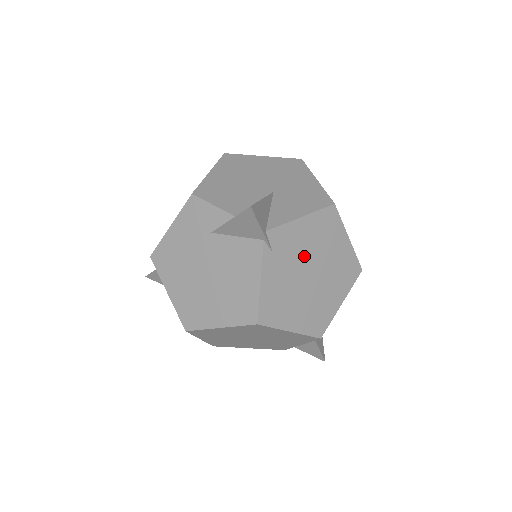
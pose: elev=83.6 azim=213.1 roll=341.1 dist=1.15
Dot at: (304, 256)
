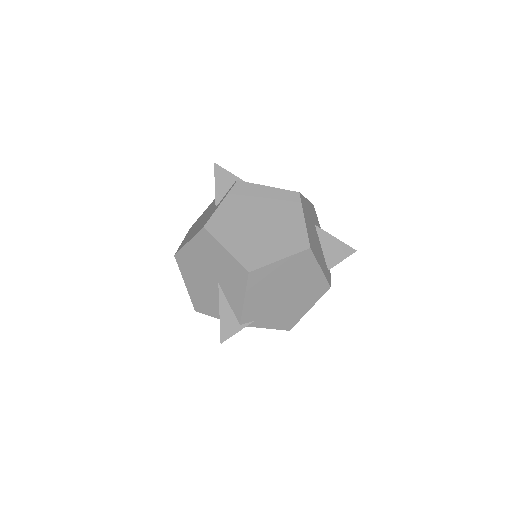
Dot at: (270, 298)
